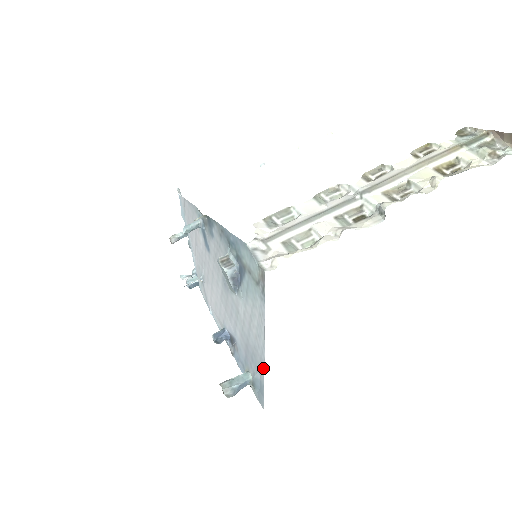
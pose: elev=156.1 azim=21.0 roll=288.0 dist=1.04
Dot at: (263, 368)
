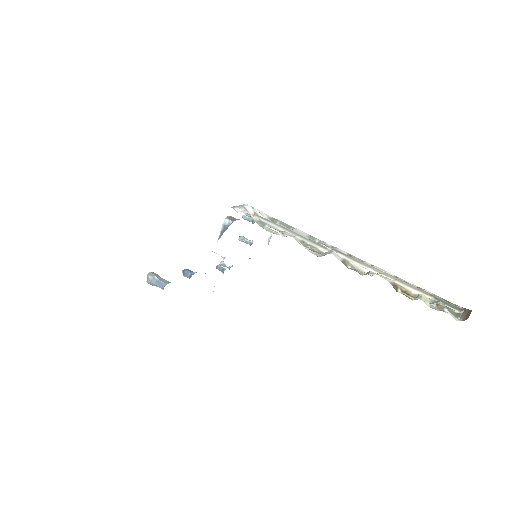
Dot at: occluded
